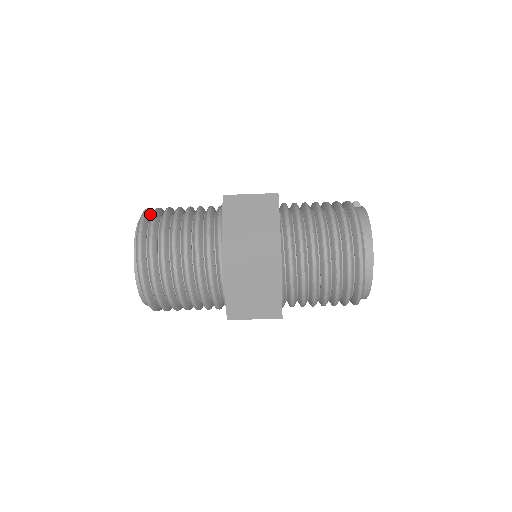
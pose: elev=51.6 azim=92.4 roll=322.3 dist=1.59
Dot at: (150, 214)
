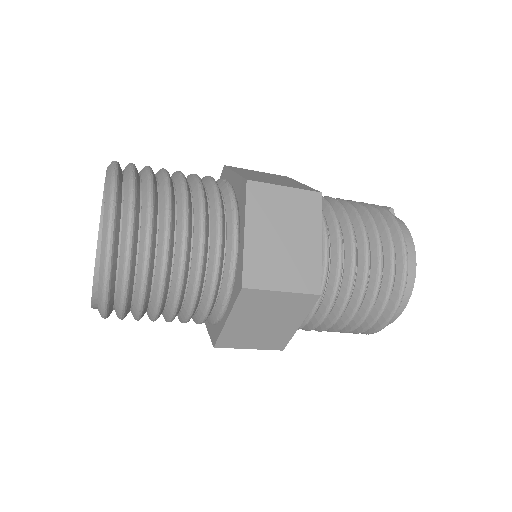
Dot at: (121, 178)
